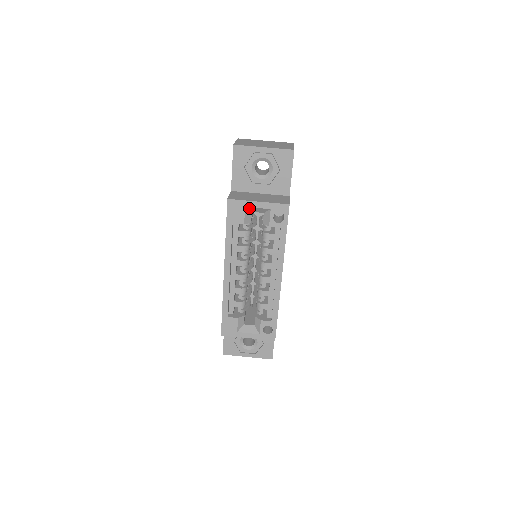
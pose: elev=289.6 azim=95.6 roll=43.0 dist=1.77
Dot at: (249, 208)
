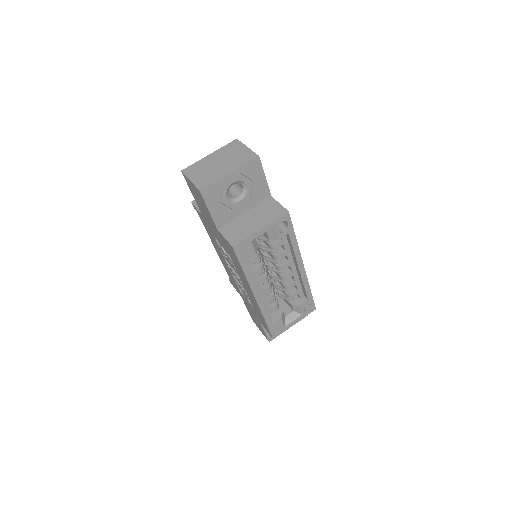
Dot at: (254, 239)
